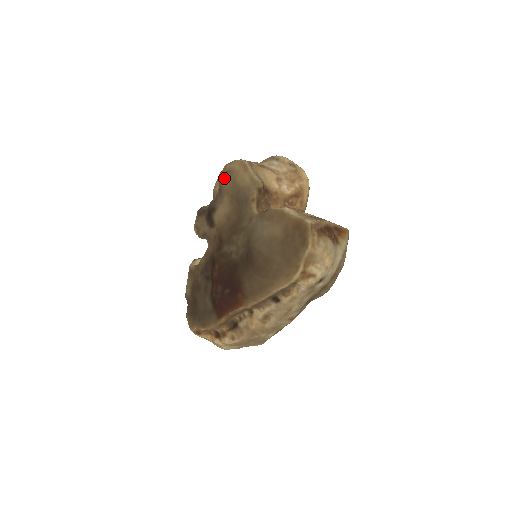
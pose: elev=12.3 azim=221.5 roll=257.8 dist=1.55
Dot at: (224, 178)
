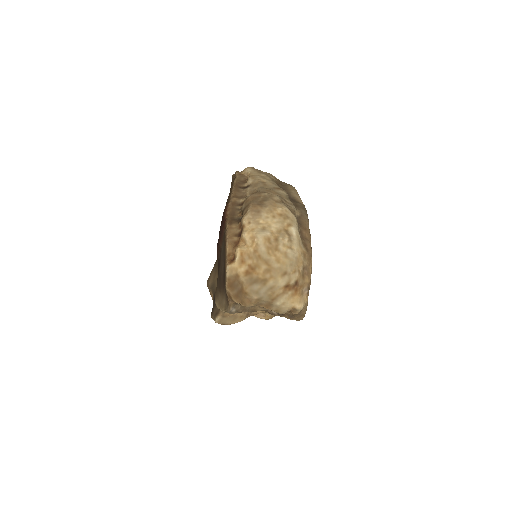
Dot at: (208, 282)
